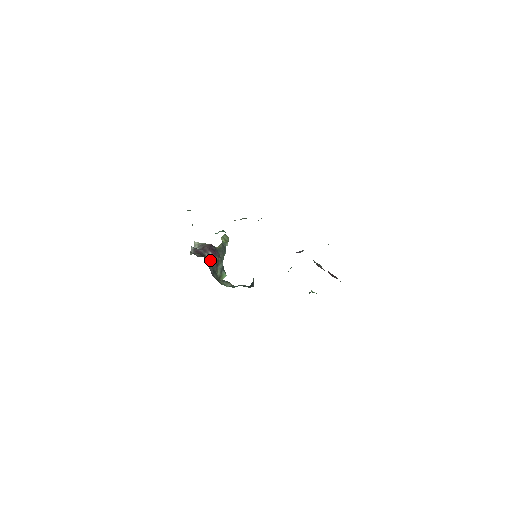
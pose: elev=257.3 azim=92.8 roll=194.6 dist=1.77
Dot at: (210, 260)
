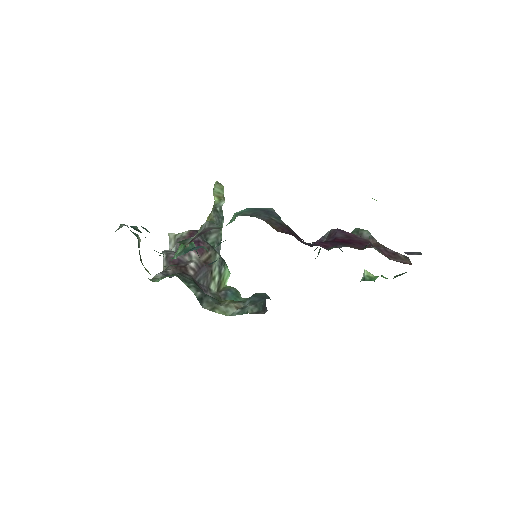
Dot at: (194, 268)
